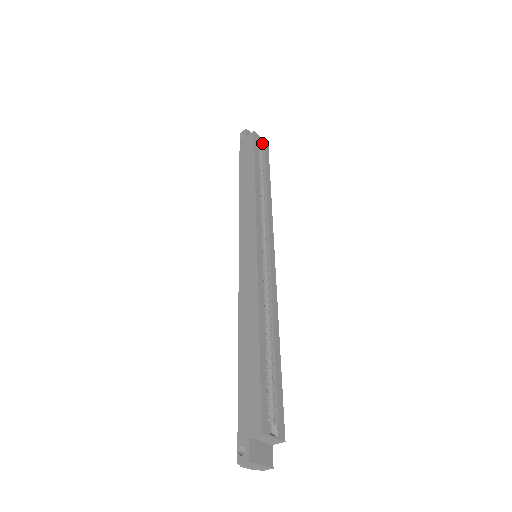
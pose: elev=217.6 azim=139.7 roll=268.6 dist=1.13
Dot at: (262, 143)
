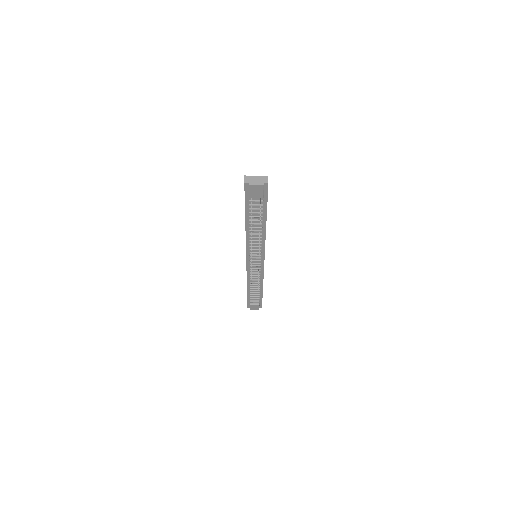
Dot at: occluded
